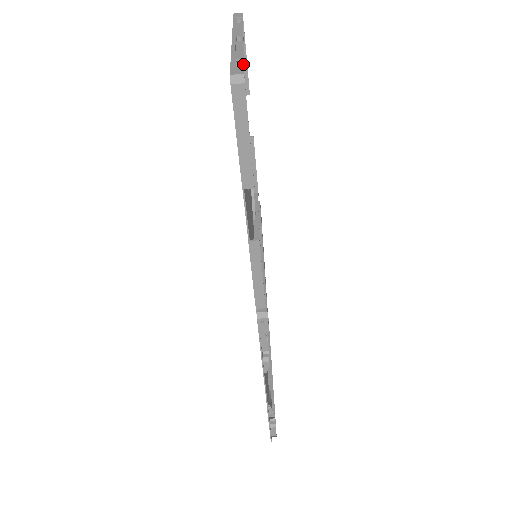
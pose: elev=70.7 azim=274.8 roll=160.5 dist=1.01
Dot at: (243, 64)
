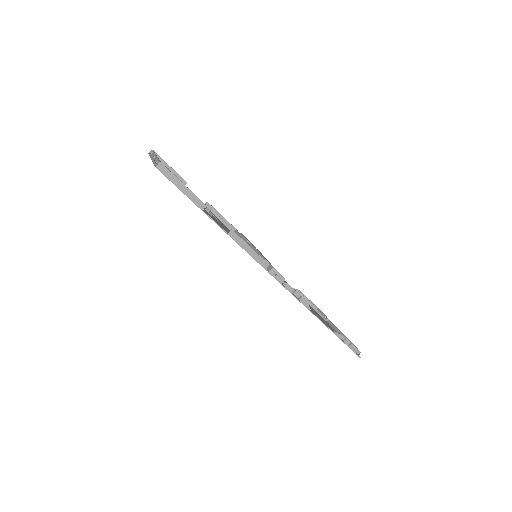
Dot at: (159, 160)
